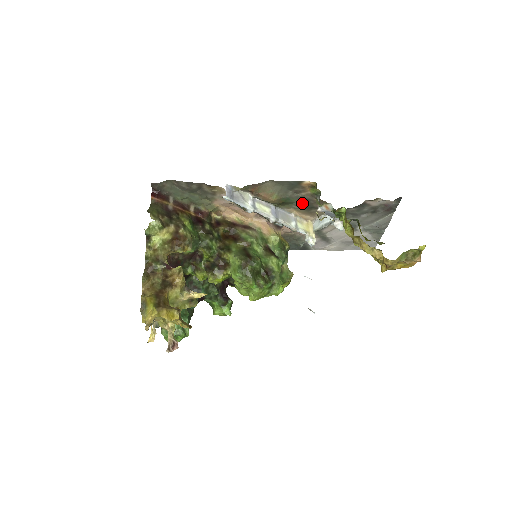
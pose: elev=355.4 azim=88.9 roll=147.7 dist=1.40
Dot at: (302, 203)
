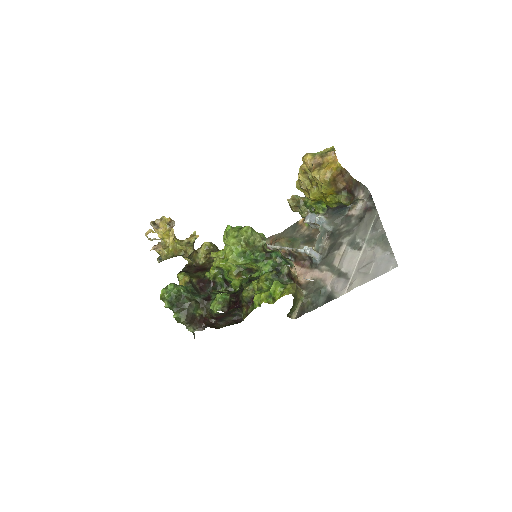
Dot at: (306, 240)
